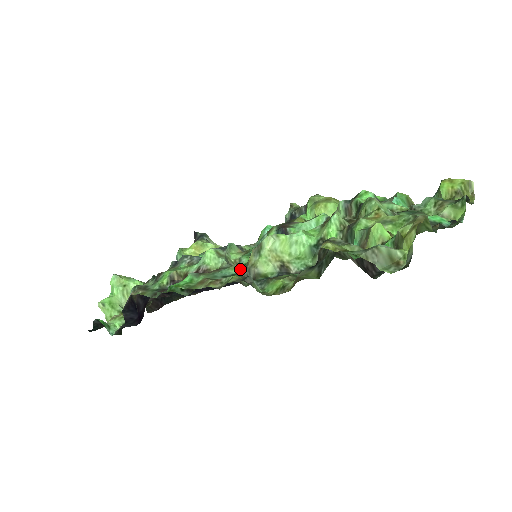
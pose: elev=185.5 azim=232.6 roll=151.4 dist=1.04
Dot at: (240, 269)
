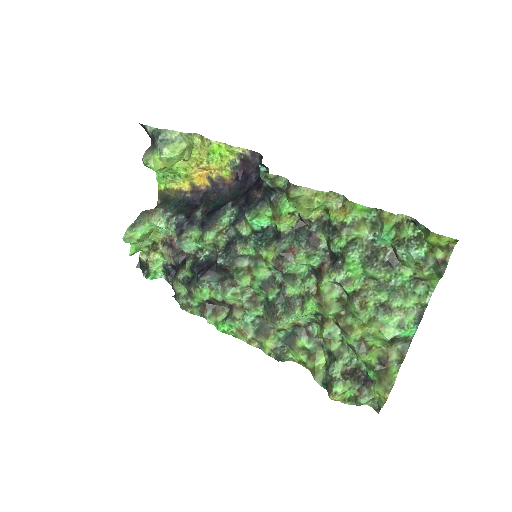
Dot at: (260, 313)
